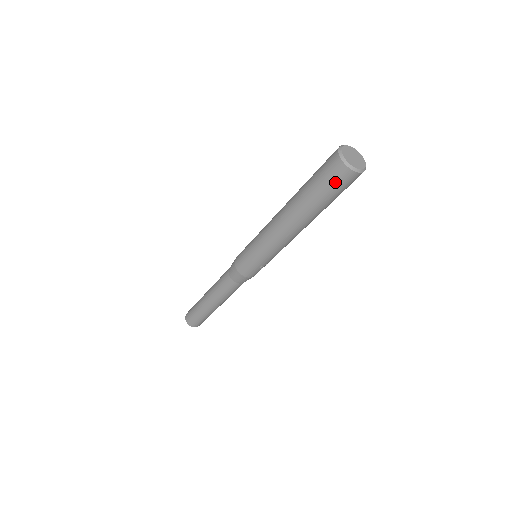
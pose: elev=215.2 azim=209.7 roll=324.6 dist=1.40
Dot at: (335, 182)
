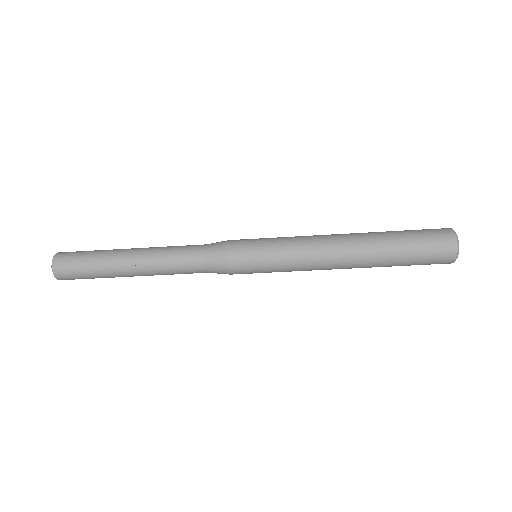
Dot at: (430, 264)
